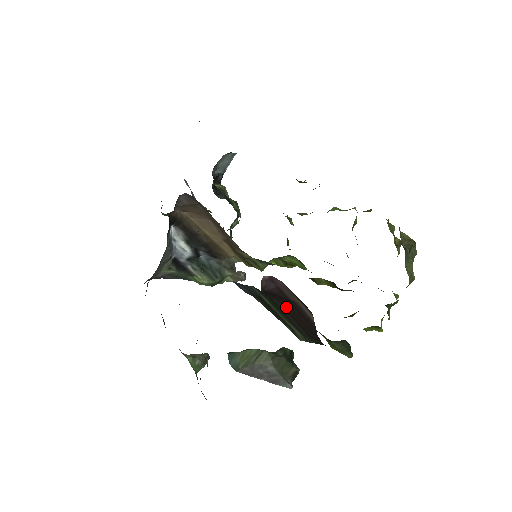
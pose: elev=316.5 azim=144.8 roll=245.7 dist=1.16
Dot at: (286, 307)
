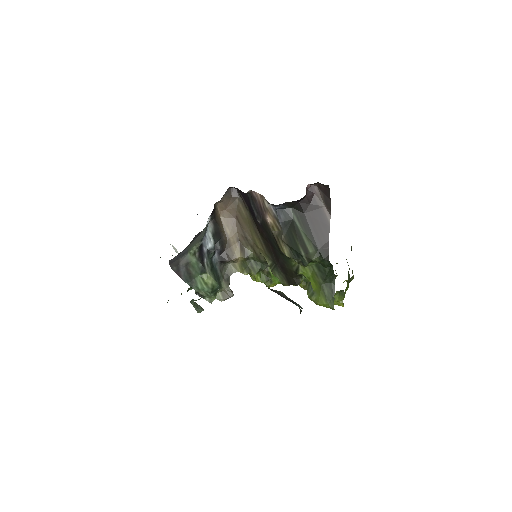
Dot at: (312, 218)
